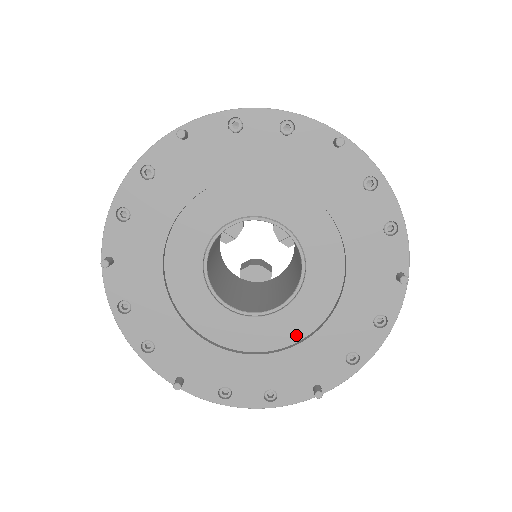
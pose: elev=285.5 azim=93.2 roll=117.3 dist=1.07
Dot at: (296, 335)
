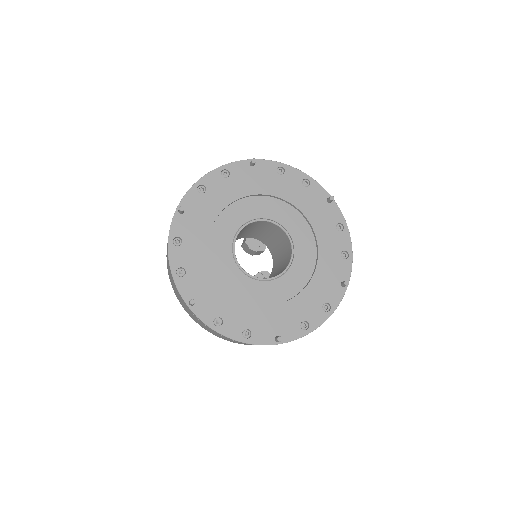
Dot at: (311, 267)
